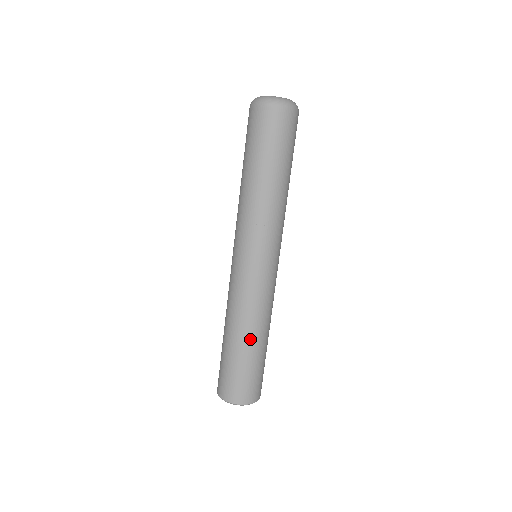
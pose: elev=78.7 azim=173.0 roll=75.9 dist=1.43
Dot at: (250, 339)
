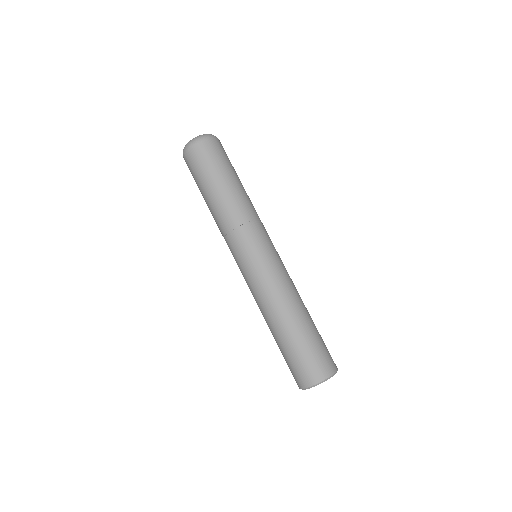
Dot at: (306, 310)
